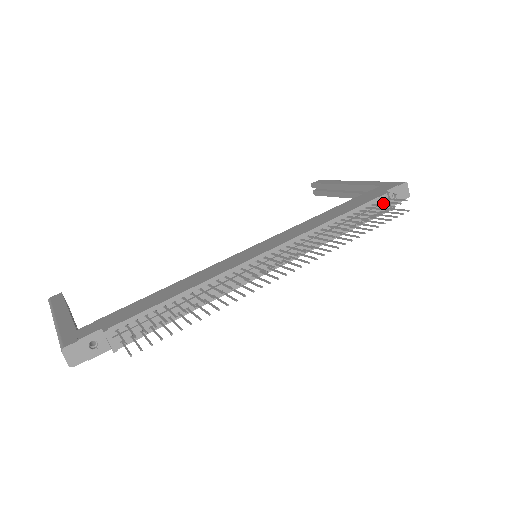
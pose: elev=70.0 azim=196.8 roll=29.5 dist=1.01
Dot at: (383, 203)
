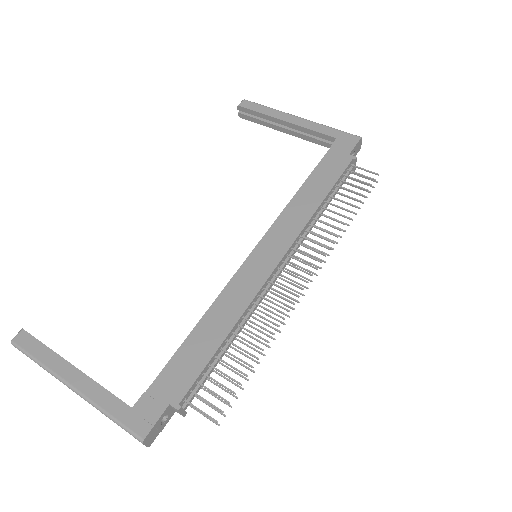
Dot at: (350, 170)
